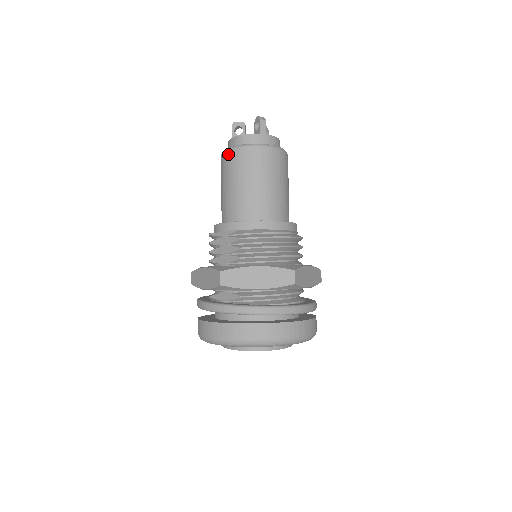
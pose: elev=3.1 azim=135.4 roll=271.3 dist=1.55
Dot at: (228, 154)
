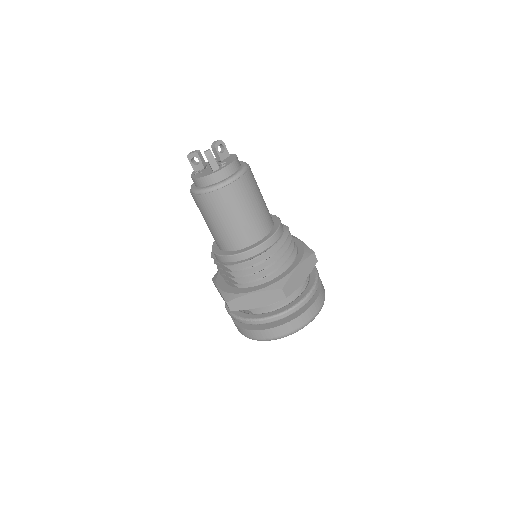
Dot at: (194, 198)
